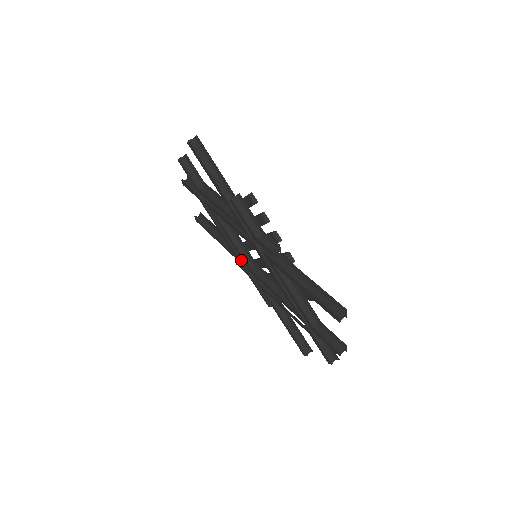
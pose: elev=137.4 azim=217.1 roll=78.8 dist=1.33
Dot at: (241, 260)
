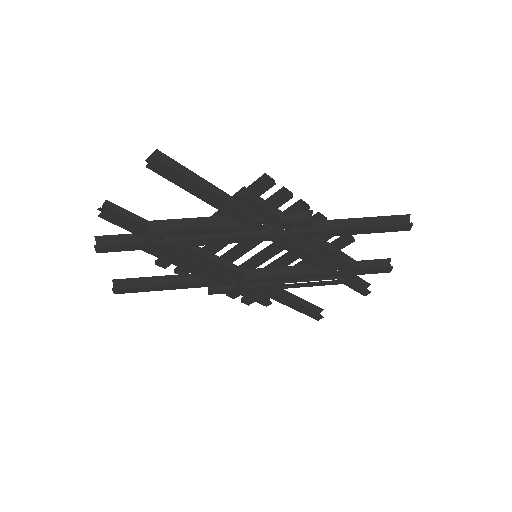
Dot at: (224, 281)
